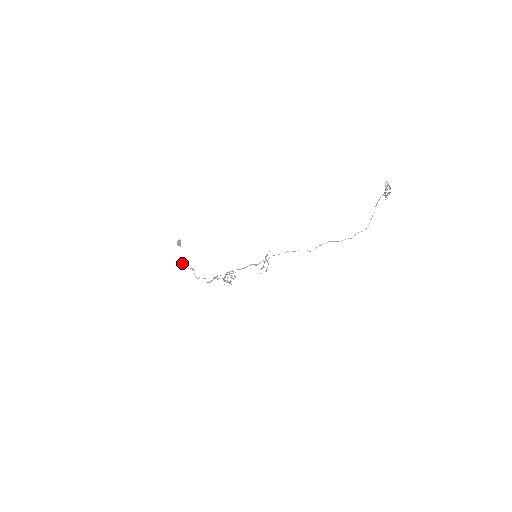
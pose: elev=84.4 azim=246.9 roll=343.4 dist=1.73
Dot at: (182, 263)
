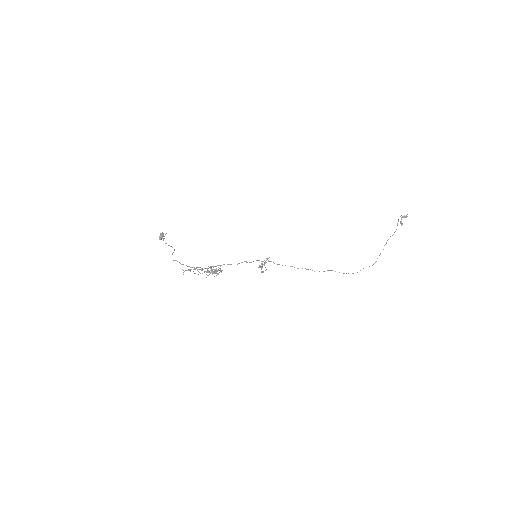
Dot at: occluded
